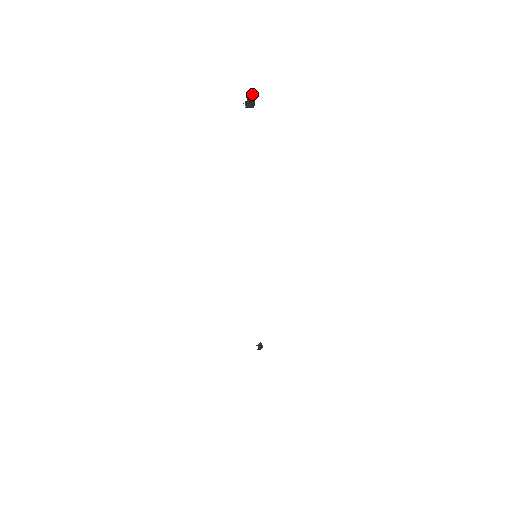
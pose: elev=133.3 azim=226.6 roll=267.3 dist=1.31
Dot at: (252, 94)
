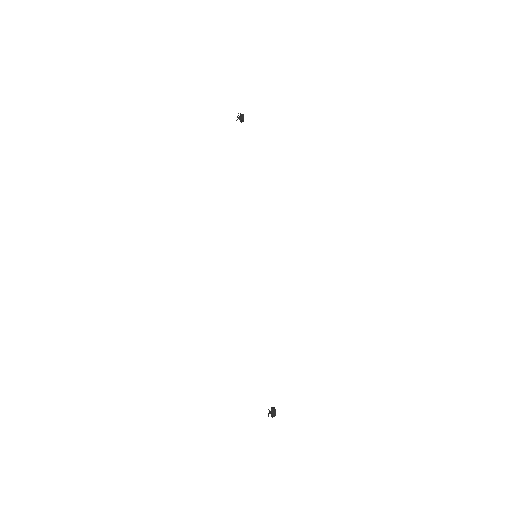
Dot at: occluded
